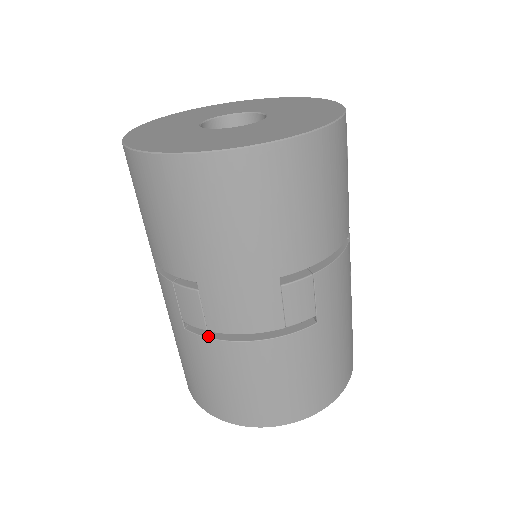
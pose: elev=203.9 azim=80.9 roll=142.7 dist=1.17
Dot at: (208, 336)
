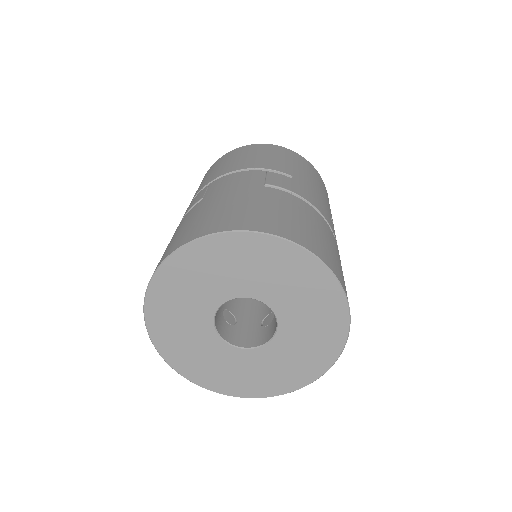
Dot at: (290, 195)
